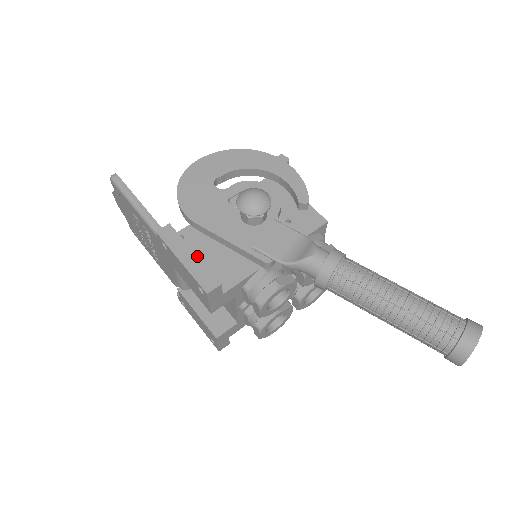
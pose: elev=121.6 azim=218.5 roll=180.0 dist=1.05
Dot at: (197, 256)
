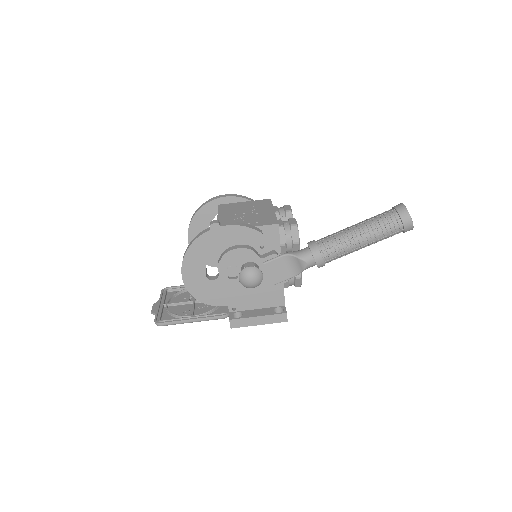
Dot at: (261, 316)
